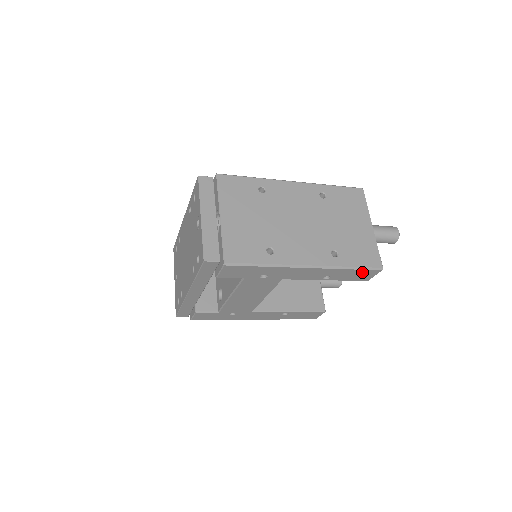
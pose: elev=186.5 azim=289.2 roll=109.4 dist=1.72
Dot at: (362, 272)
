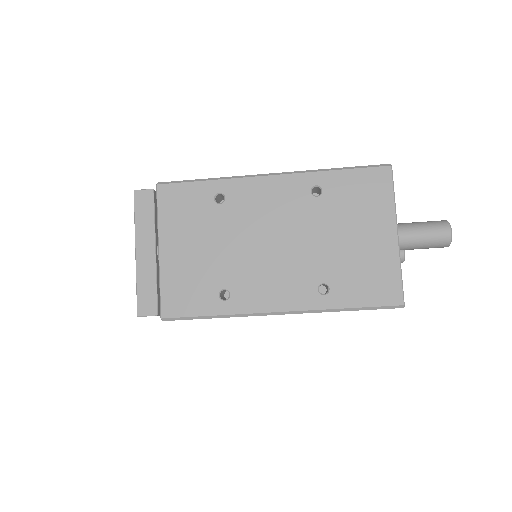
Dot at: occluded
